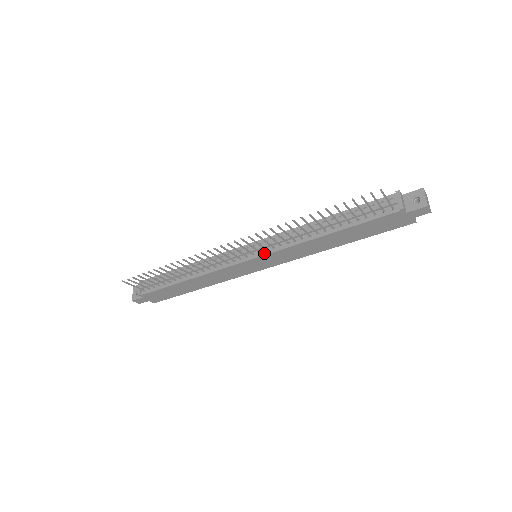
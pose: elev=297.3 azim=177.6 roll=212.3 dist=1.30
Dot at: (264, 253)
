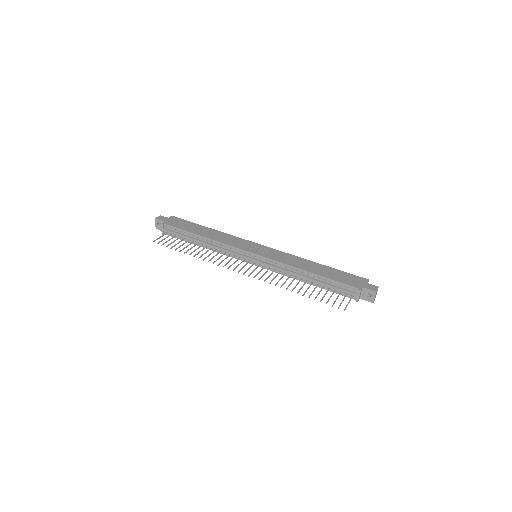
Dot at: (262, 267)
